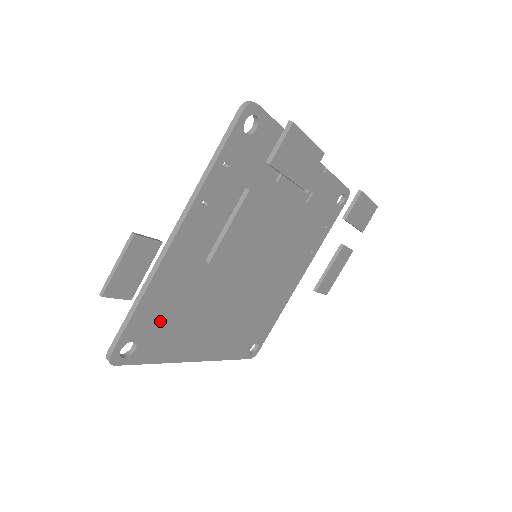
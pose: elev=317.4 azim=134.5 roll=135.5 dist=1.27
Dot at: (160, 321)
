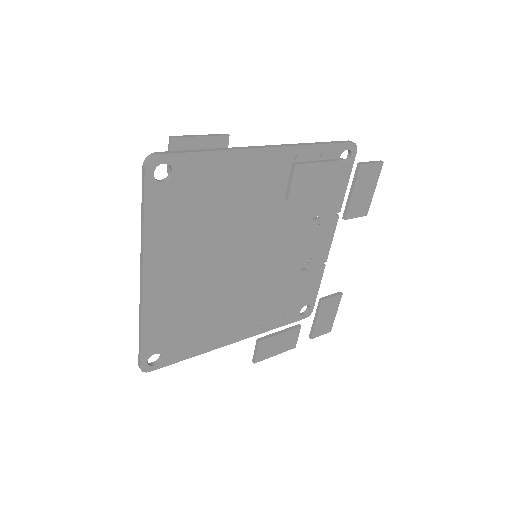
Dot at: (193, 191)
